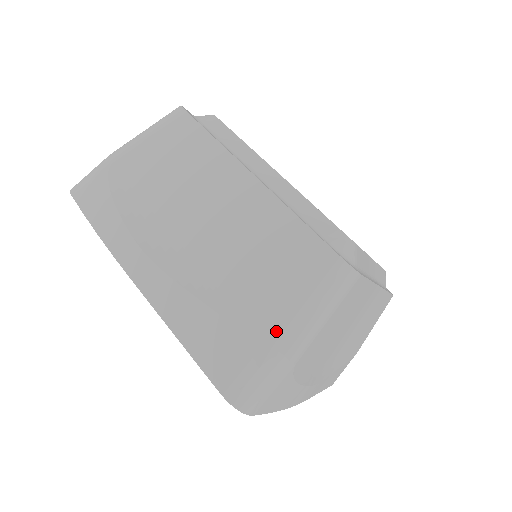
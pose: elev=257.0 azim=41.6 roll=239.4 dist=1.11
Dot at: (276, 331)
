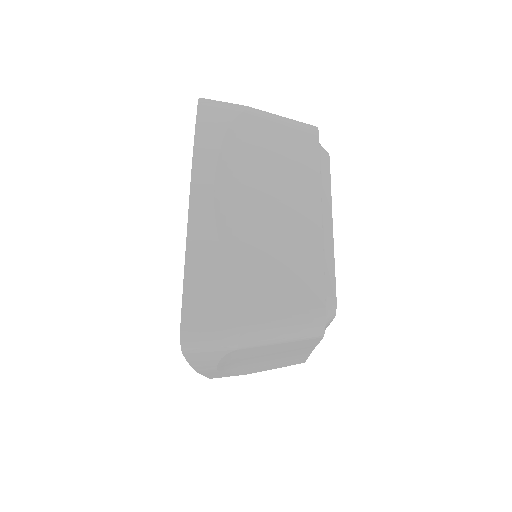
Dot at: occluded
